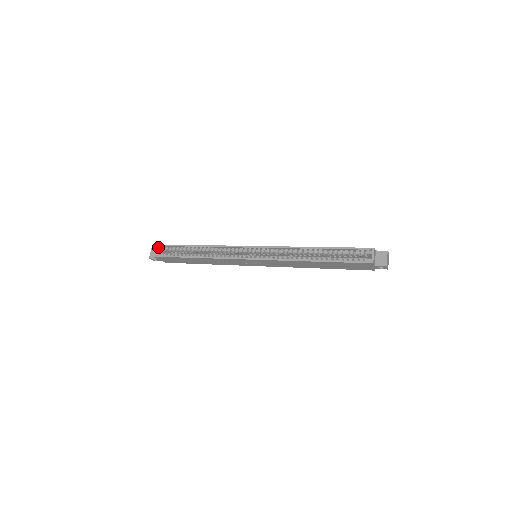
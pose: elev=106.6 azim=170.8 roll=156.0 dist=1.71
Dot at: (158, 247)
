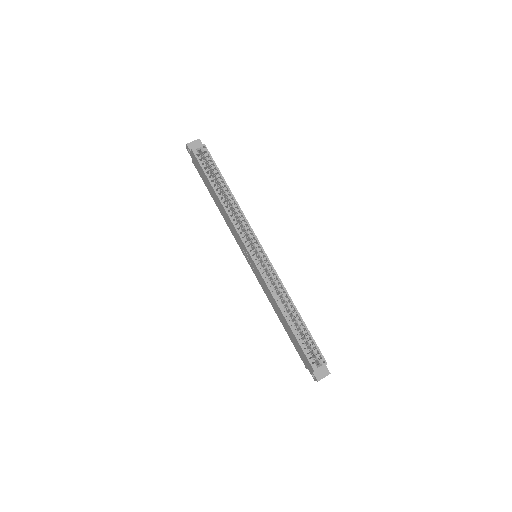
Dot at: (204, 149)
